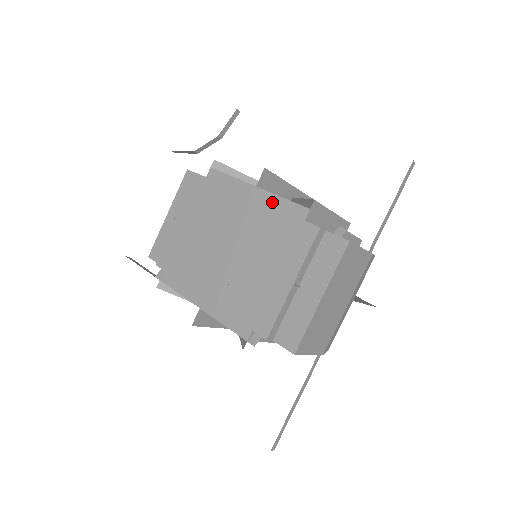
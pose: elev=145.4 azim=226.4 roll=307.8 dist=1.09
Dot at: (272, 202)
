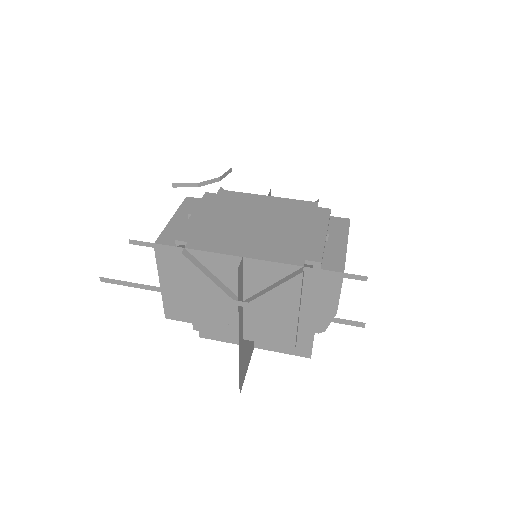
Dot at: (286, 201)
